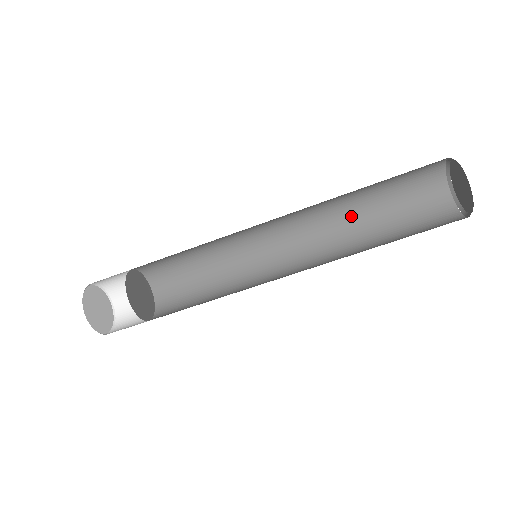
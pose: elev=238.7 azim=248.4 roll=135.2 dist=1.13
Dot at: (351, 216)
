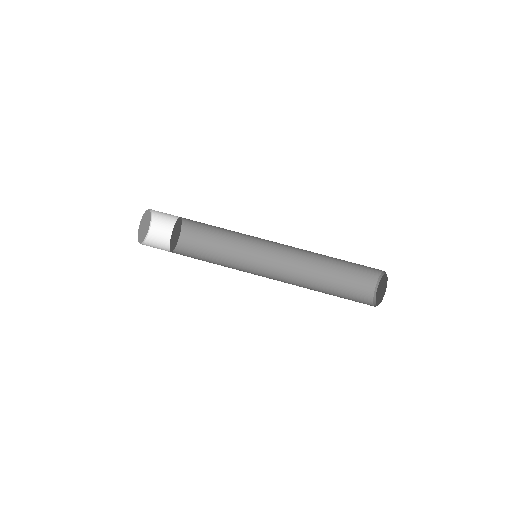
Dot at: (320, 262)
